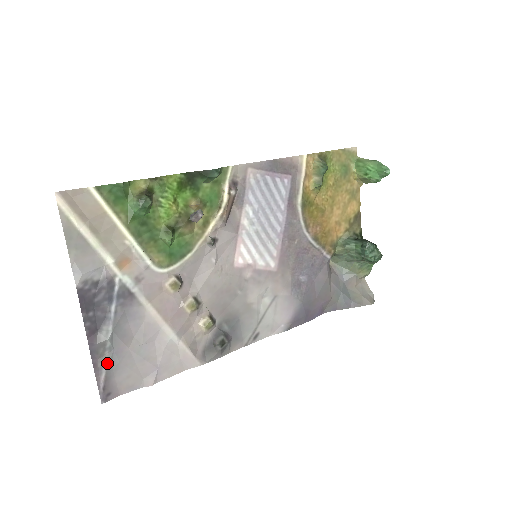
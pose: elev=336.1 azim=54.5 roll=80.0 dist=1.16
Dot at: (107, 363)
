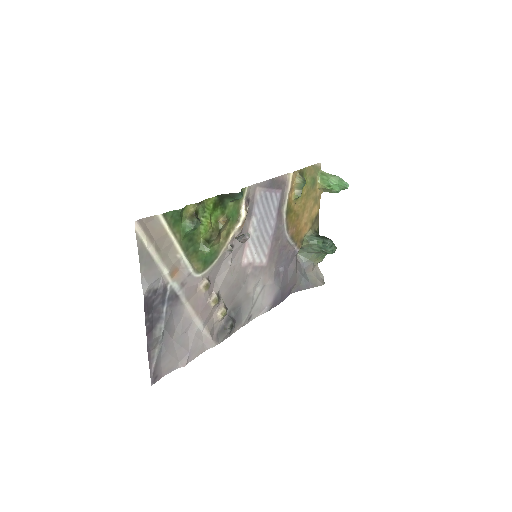
Dot at: (157, 353)
